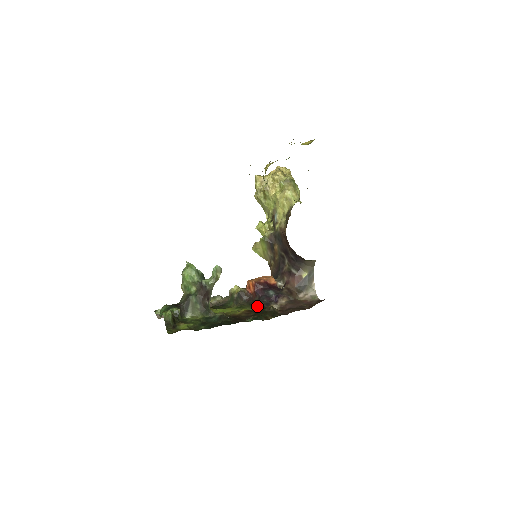
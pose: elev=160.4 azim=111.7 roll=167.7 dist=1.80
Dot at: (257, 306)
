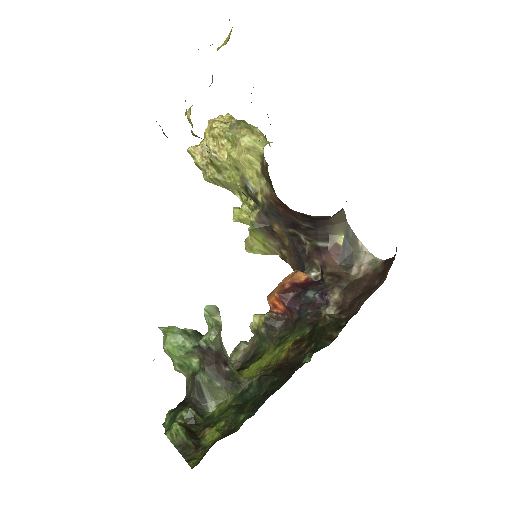
Dot at: (303, 327)
